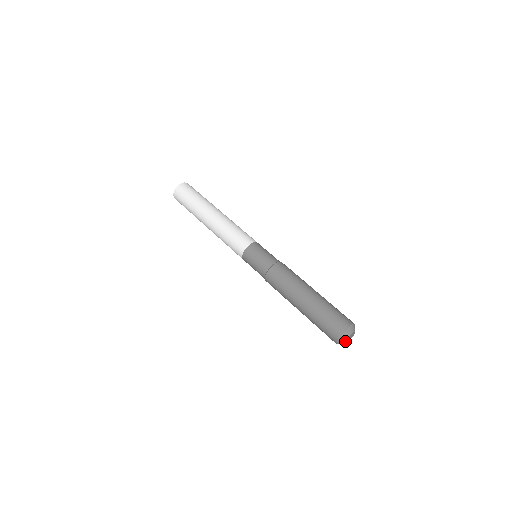
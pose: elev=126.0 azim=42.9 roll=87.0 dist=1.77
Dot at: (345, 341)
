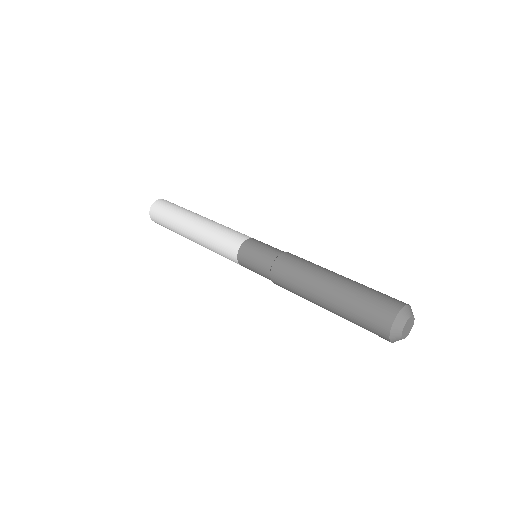
Dot at: (404, 324)
